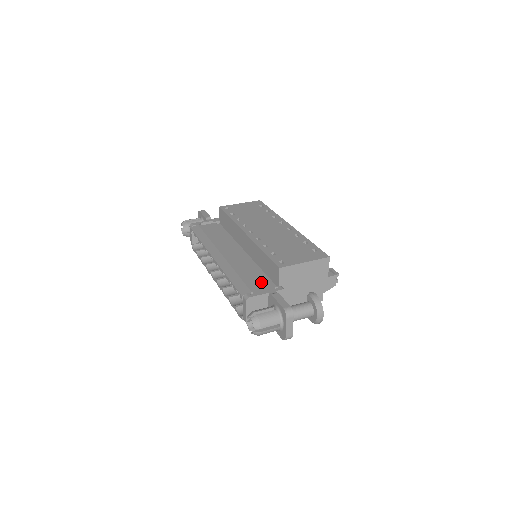
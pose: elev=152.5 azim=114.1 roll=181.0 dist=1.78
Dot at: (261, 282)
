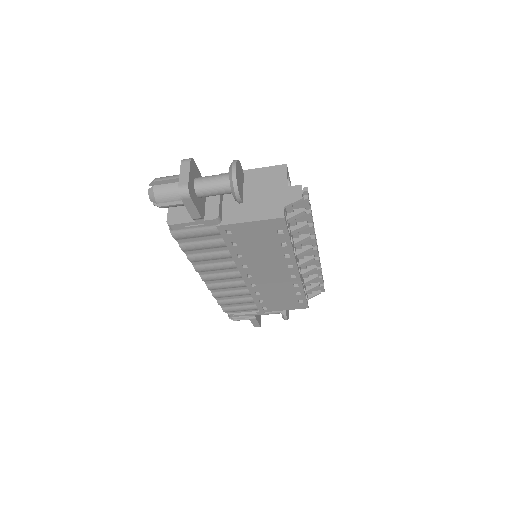
Dot at: occluded
